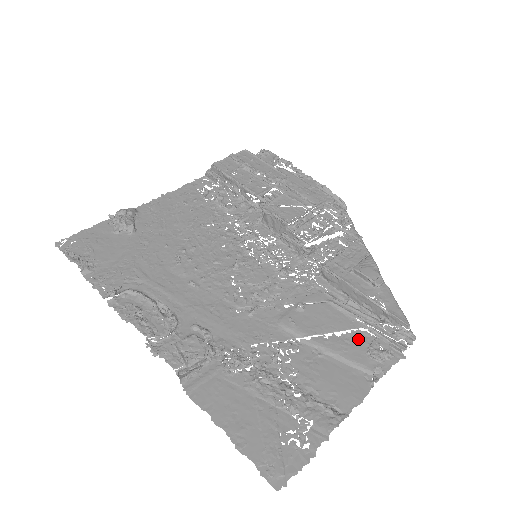
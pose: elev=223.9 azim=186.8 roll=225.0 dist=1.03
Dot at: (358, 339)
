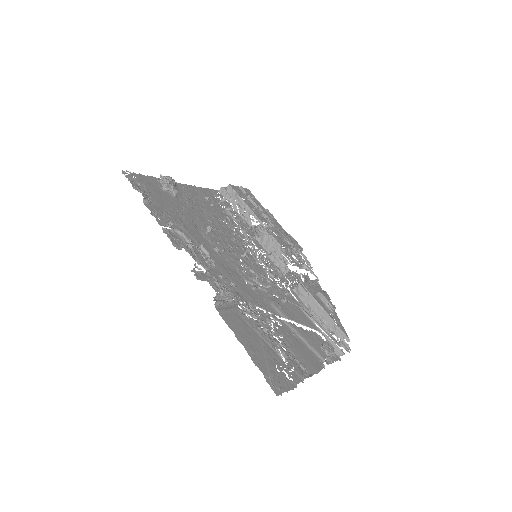
Dot at: (315, 337)
